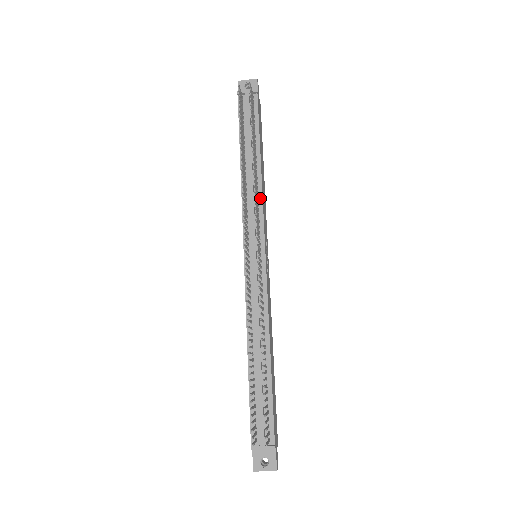
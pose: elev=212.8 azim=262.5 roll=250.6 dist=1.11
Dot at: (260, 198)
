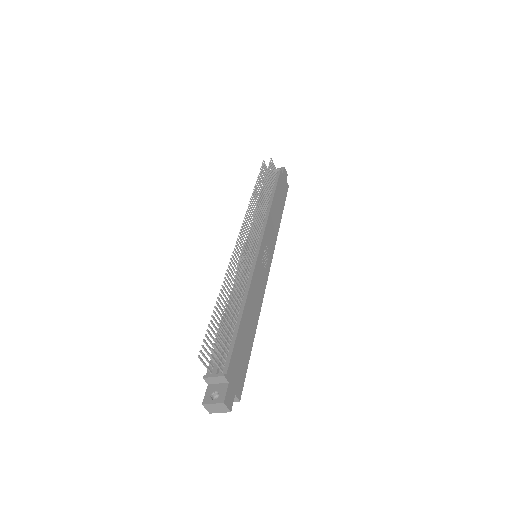
Dot at: (266, 218)
